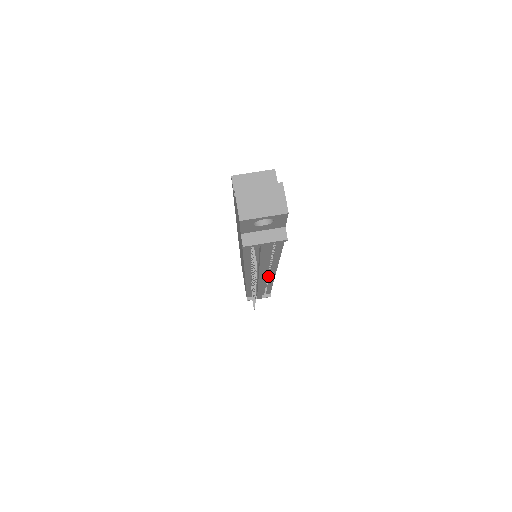
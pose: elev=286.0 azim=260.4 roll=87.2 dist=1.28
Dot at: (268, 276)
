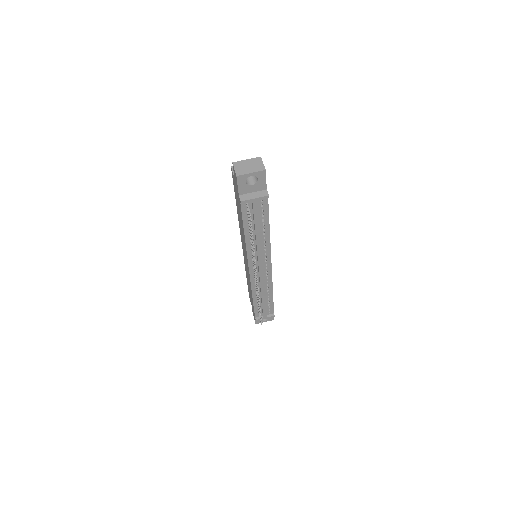
Dot at: (267, 272)
